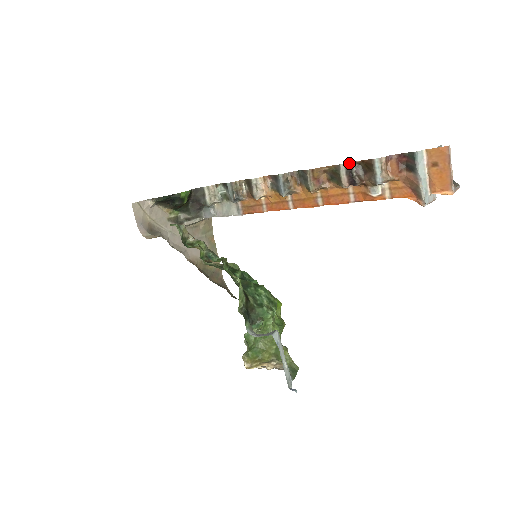
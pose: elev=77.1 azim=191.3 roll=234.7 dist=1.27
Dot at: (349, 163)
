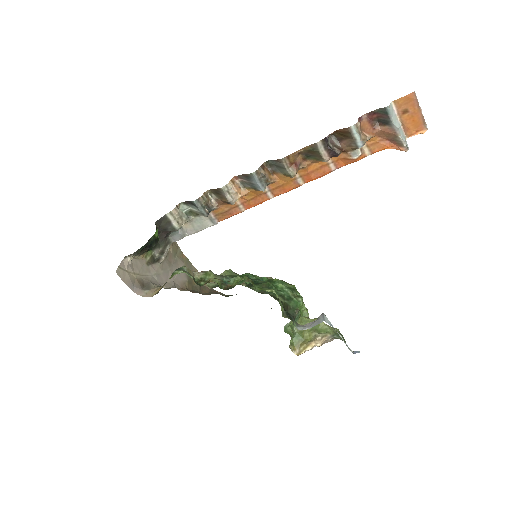
Dot at: (325, 138)
